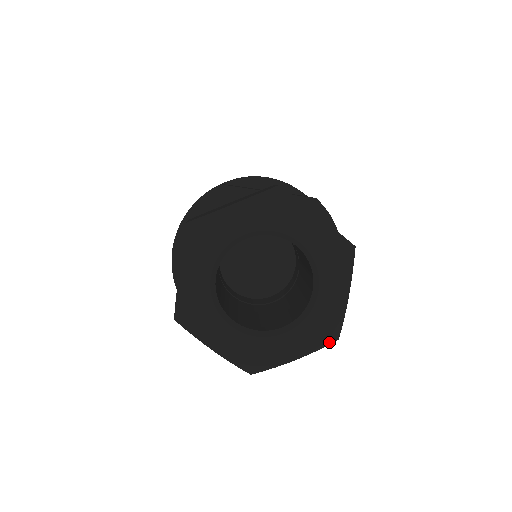
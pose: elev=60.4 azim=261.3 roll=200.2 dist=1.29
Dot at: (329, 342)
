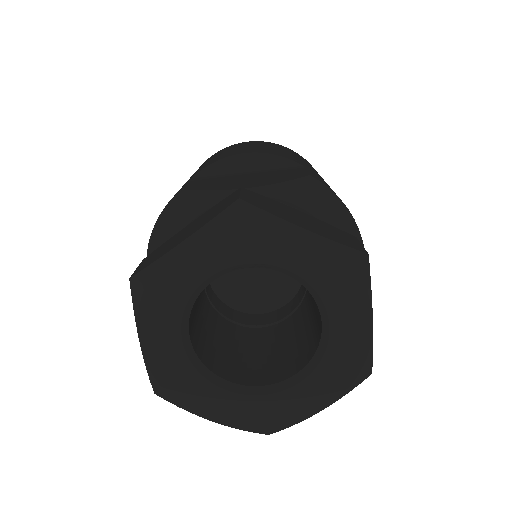
Dot at: (359, 381)
